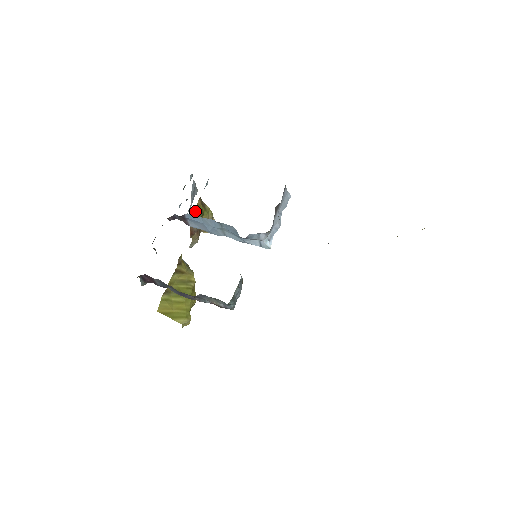
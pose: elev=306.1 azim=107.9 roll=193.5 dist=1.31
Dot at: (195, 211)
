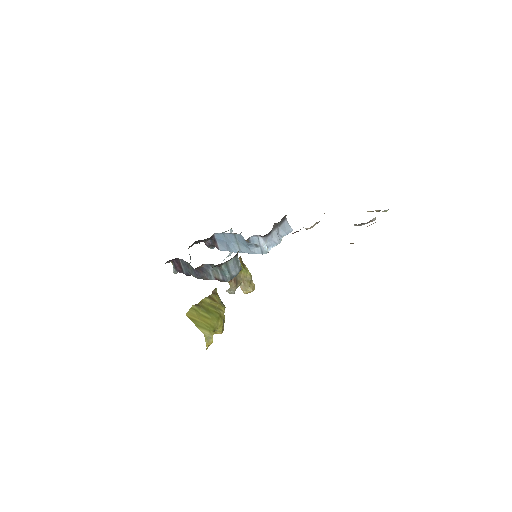
Dot at: occluded
